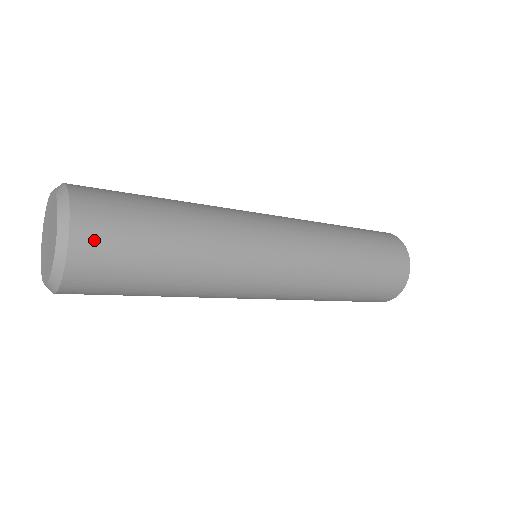
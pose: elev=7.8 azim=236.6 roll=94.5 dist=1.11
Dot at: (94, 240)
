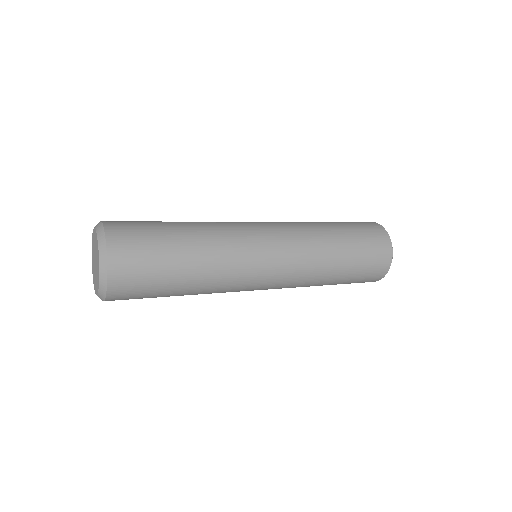
Dot at: (122, 297)
